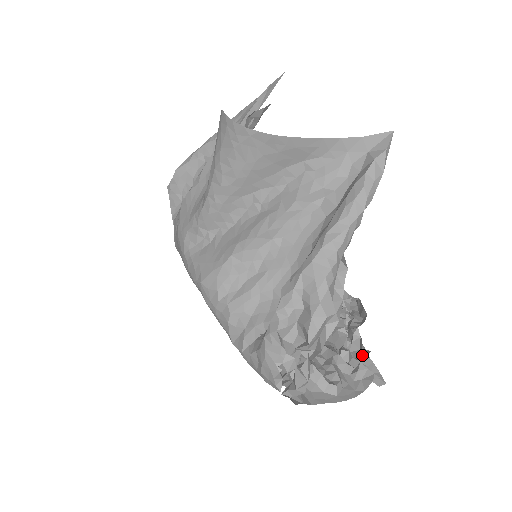
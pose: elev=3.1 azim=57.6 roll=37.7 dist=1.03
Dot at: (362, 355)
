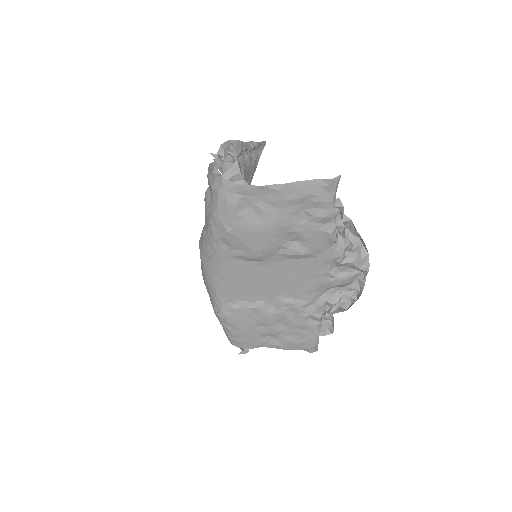
Dot at: occluded
